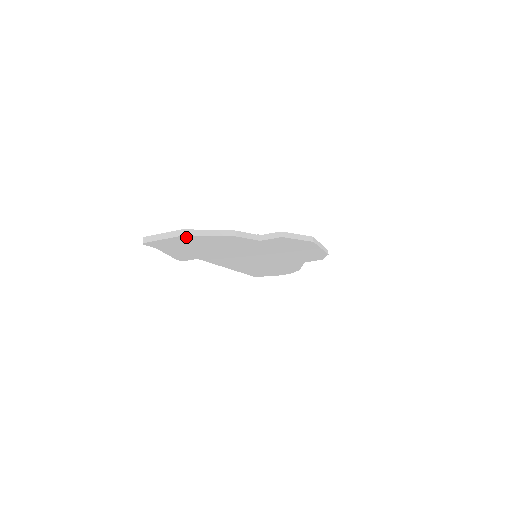
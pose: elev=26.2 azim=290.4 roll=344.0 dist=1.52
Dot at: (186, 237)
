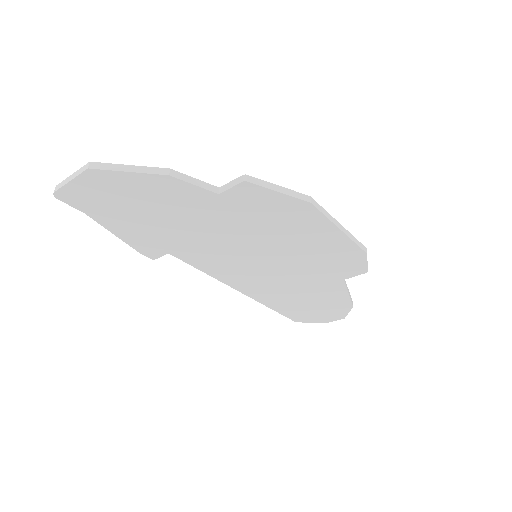
Dot at: (97, 176)
